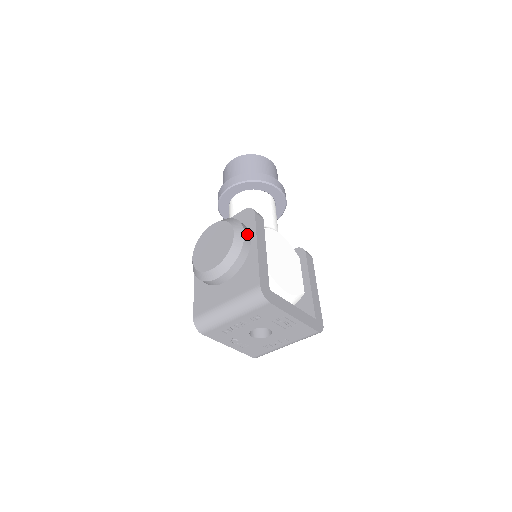
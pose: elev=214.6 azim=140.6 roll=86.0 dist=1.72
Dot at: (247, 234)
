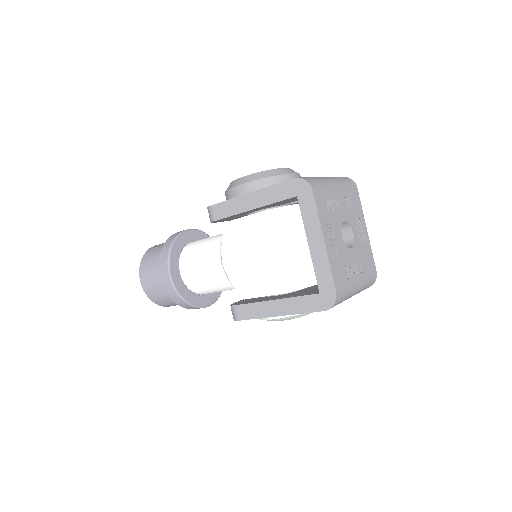
Dot at: occluded
